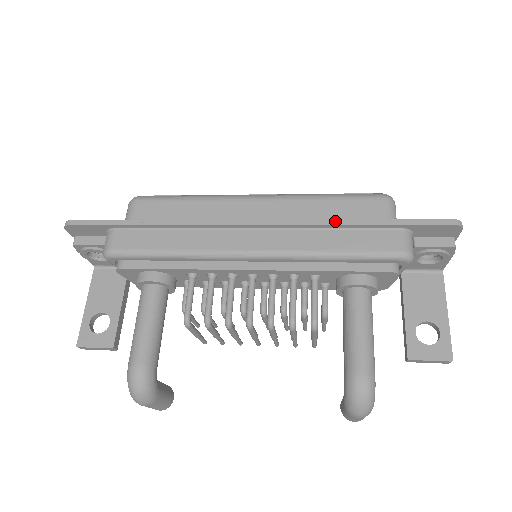
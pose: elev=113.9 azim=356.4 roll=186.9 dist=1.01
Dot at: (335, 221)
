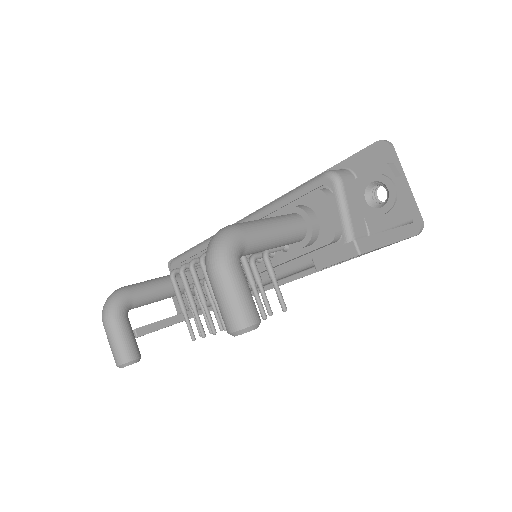
Dot at: occluded
